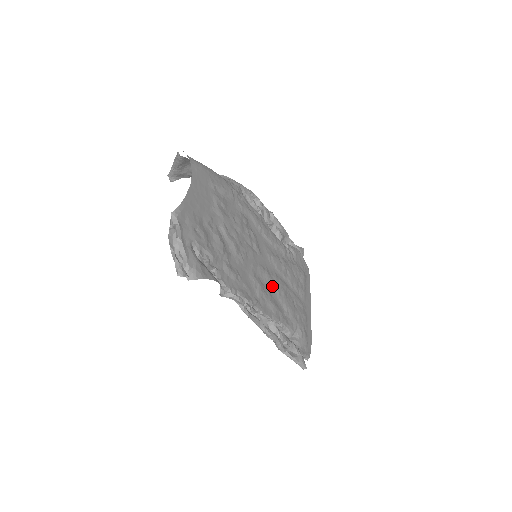
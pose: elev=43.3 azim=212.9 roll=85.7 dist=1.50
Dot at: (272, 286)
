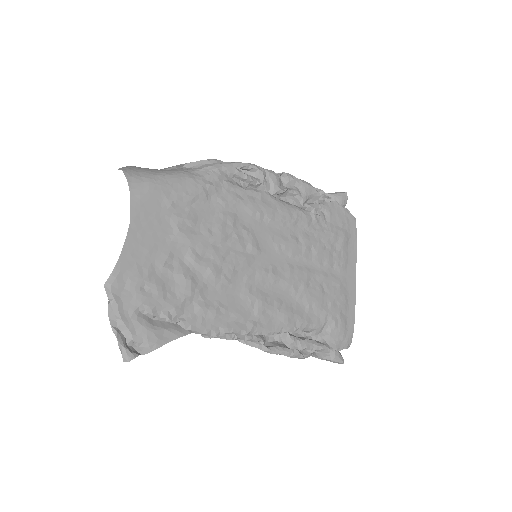
Dot at: (283, 287)
